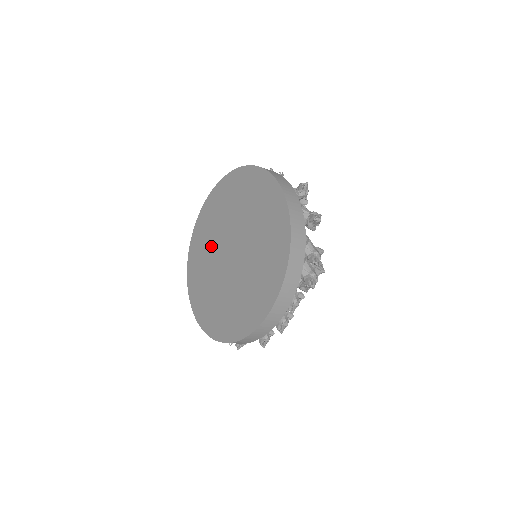
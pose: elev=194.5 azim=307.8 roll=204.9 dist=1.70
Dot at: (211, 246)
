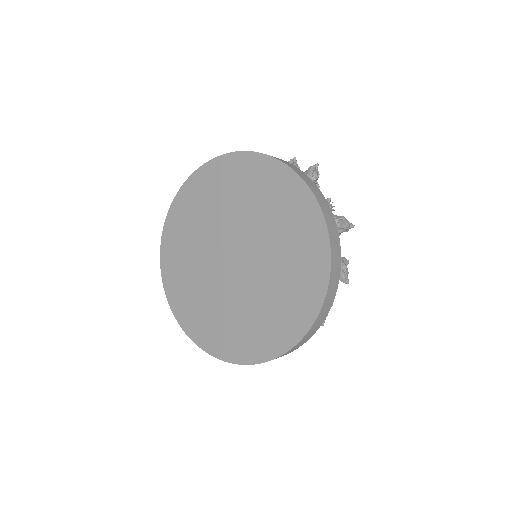
Dot at: (209, 224)
